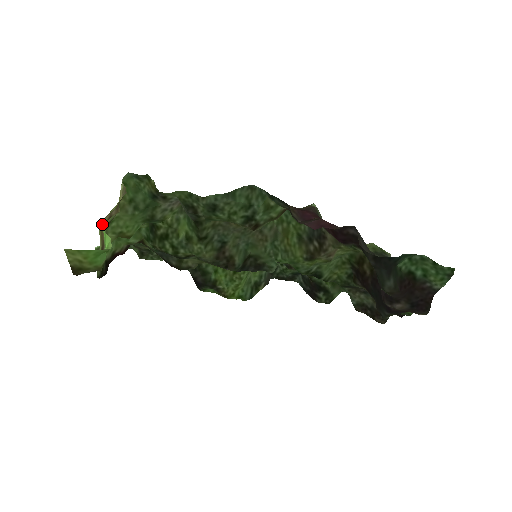
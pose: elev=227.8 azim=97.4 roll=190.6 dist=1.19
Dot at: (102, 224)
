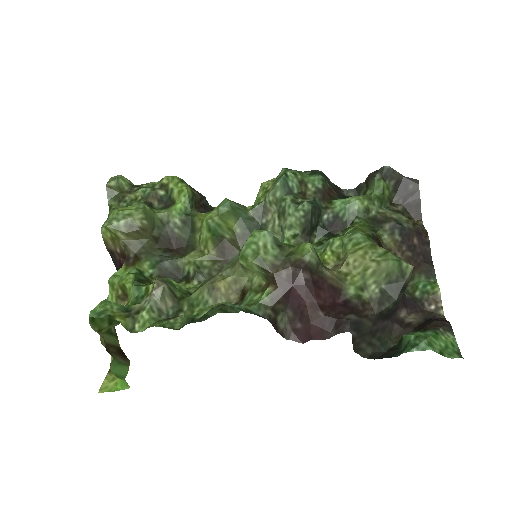
Dot at: occluded
